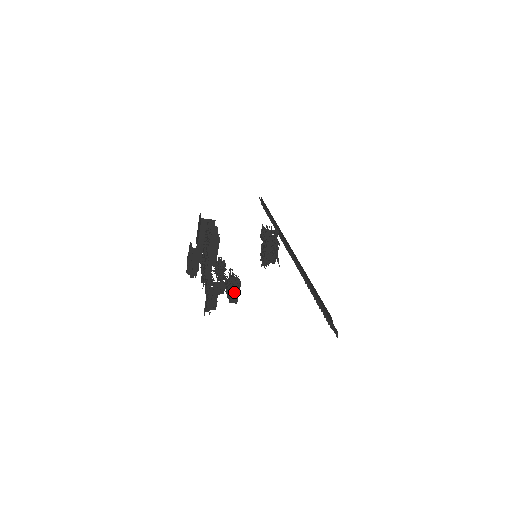
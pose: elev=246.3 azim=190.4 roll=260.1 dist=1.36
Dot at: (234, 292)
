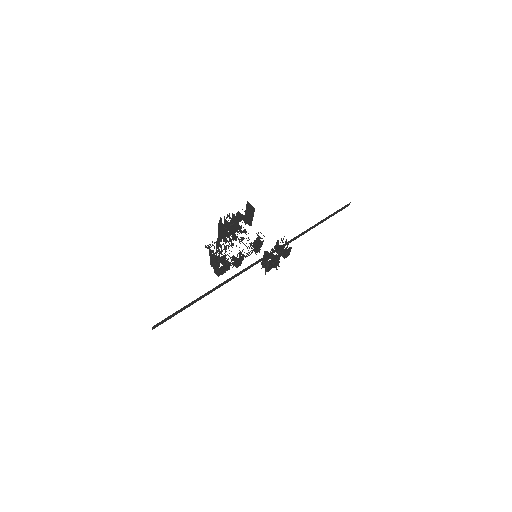
Dot at: (217, 268)
